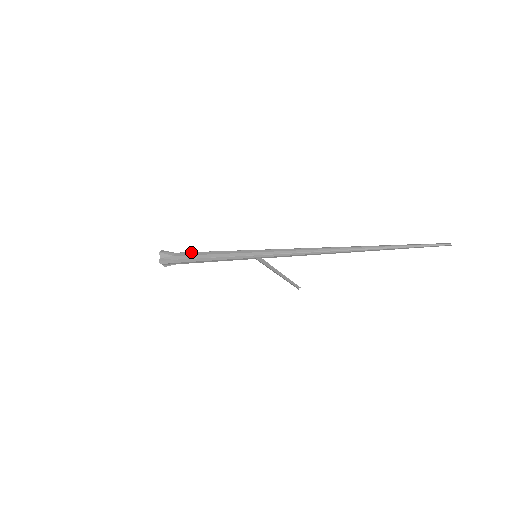
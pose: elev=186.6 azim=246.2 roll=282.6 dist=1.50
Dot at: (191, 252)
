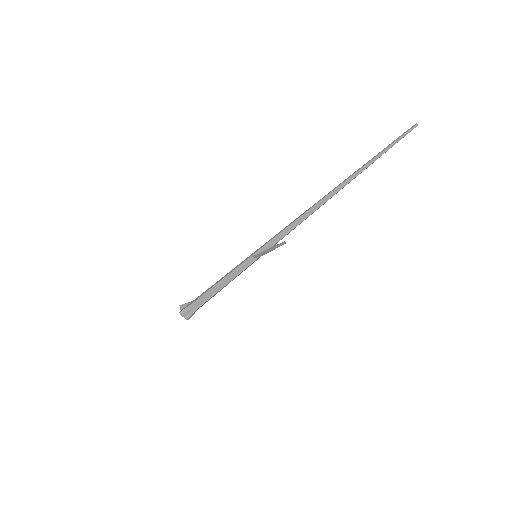
Dot at: occluded
